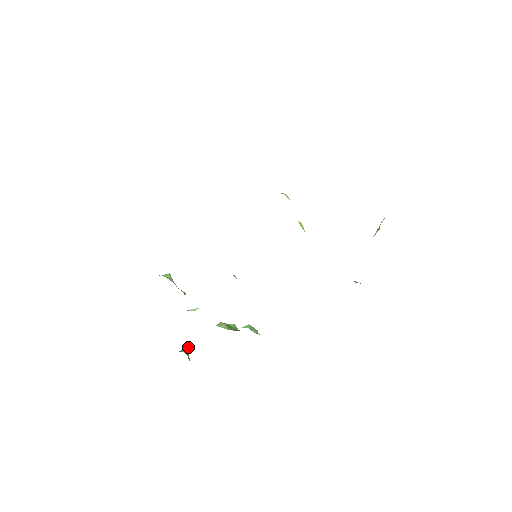
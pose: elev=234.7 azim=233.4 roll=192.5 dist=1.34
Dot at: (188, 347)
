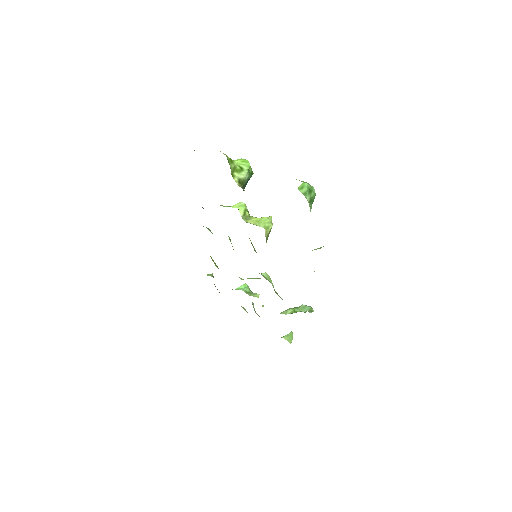
Dot at: (291, 332)
